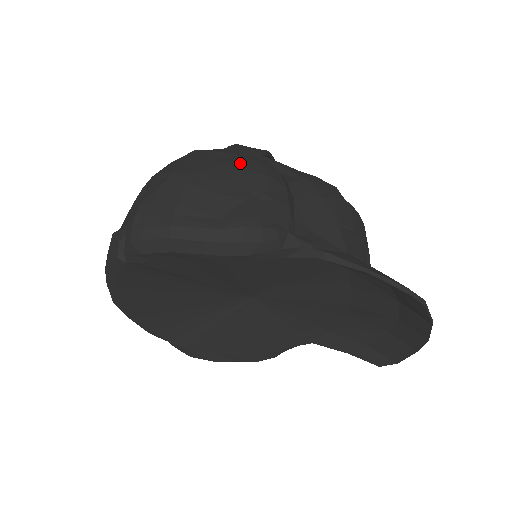
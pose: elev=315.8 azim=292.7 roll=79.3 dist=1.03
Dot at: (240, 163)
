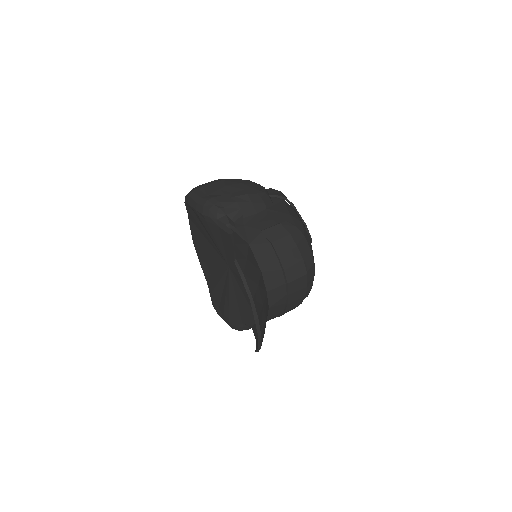
Dot at: (246, 185)
